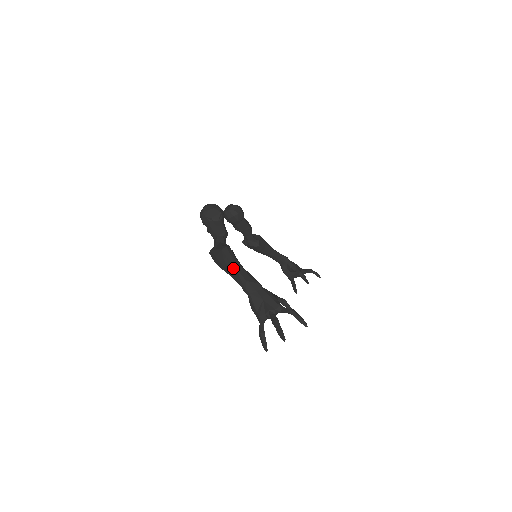
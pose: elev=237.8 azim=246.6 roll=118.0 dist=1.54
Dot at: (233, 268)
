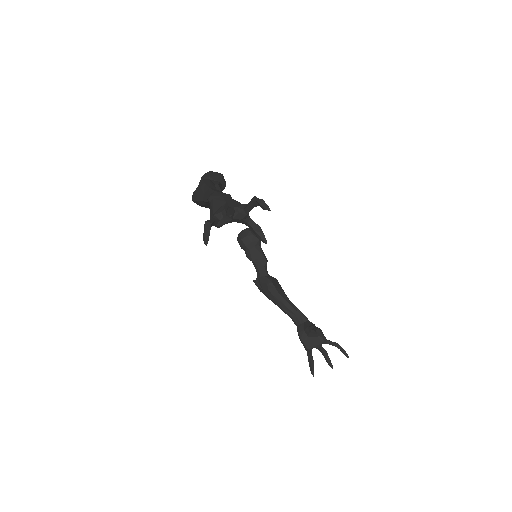
Dot at: (207, 189)
